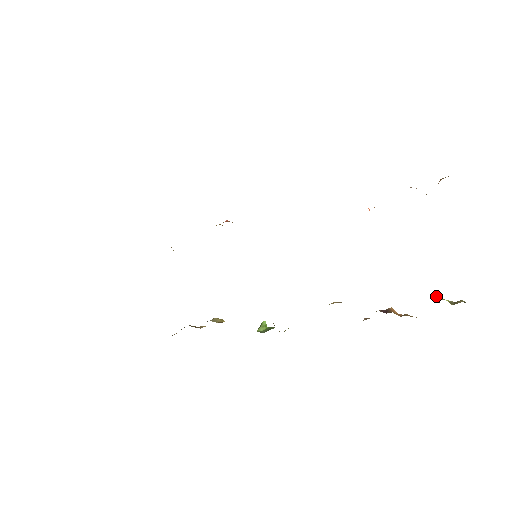
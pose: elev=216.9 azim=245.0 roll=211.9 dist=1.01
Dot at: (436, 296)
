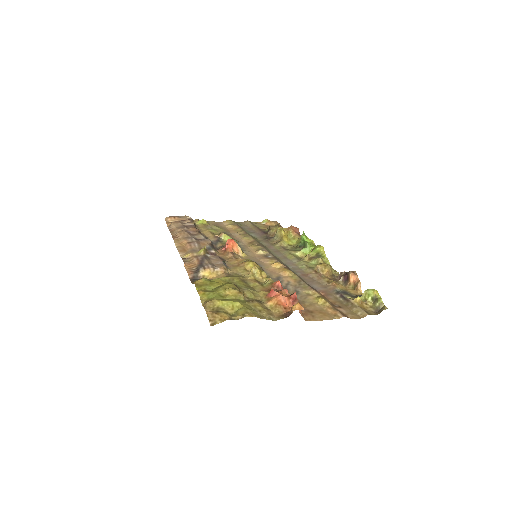
Dot at: (362, 295)
